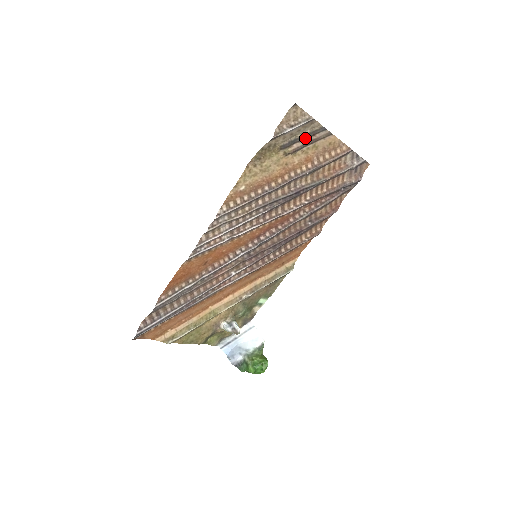
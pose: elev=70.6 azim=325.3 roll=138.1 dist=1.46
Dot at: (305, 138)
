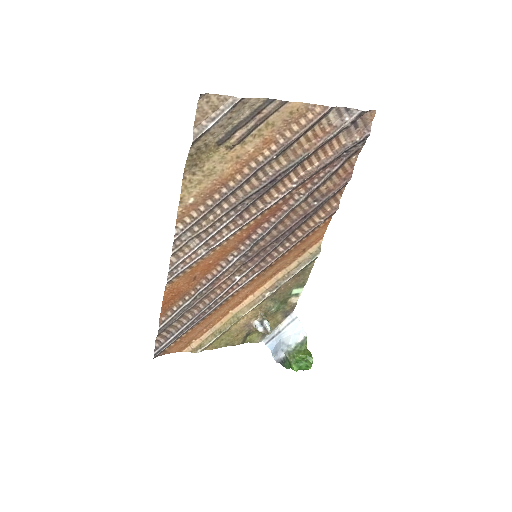
Dot at: (248, 121)
